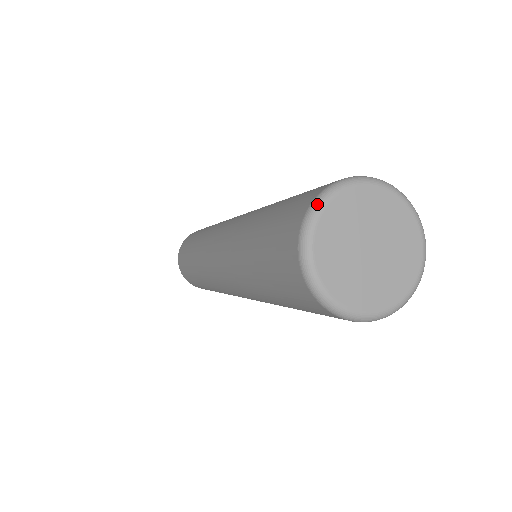
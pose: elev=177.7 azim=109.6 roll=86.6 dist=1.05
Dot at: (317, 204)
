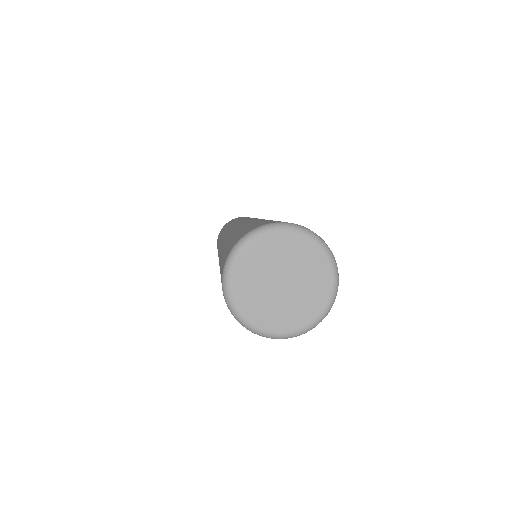
Dot at: (241, 242)
